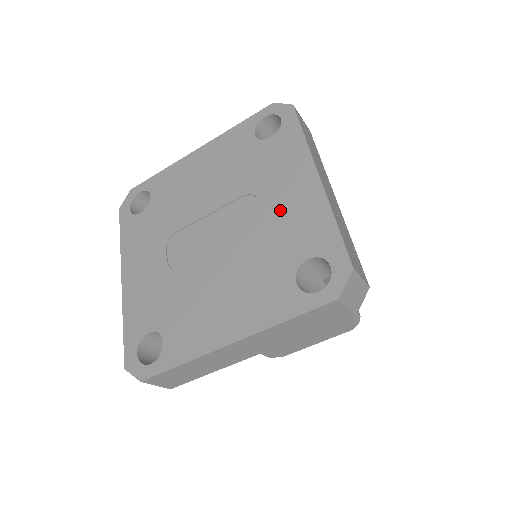
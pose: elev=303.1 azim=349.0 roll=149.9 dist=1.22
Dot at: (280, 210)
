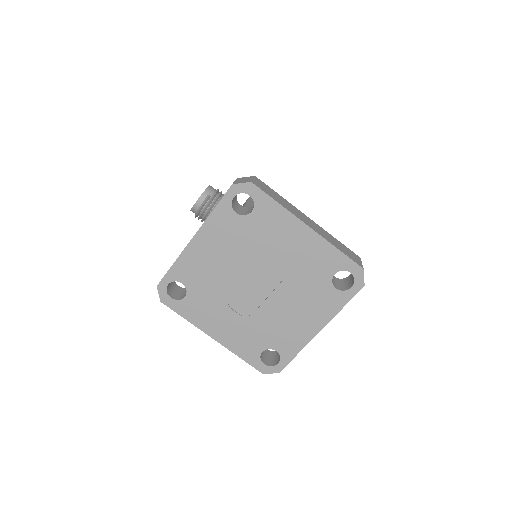
Dot at: (297, 256)
